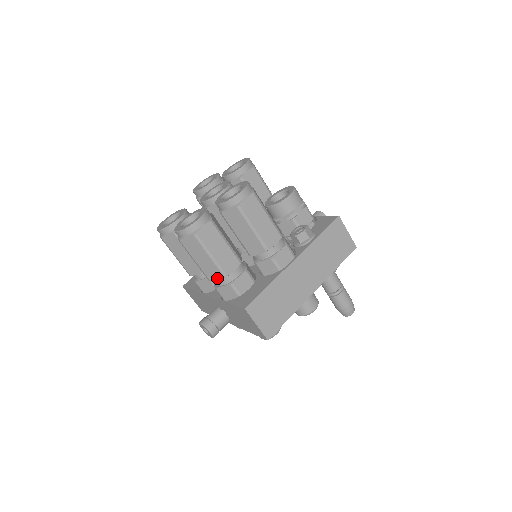
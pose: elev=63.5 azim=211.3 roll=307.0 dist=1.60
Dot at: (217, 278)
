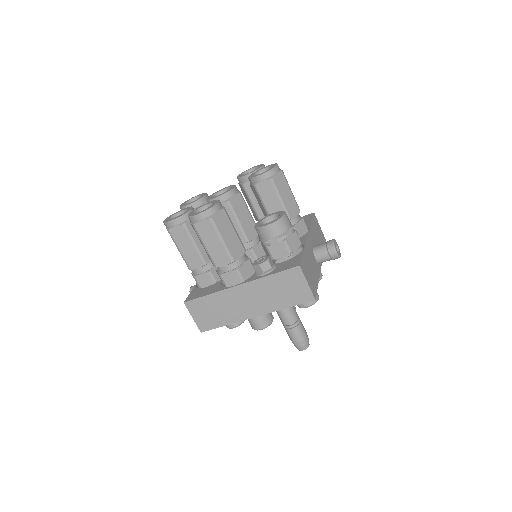
Dot at: occluded
